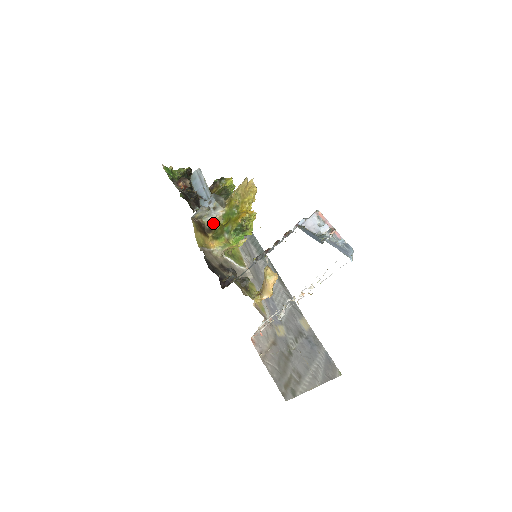
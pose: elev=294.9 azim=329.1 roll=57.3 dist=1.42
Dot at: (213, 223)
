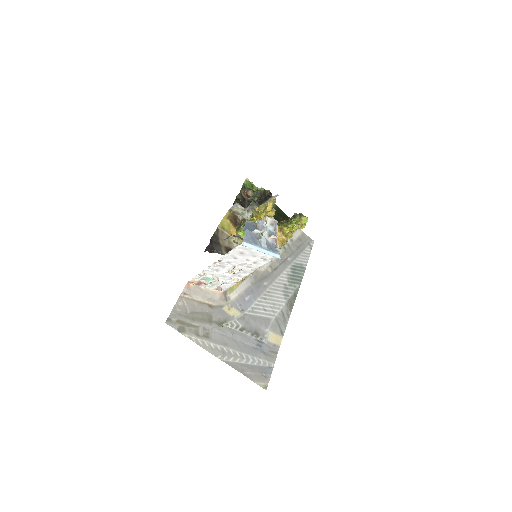
Dot at: (243, 220)
